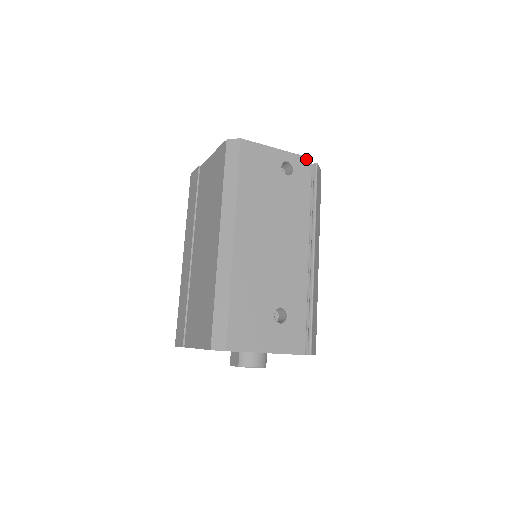
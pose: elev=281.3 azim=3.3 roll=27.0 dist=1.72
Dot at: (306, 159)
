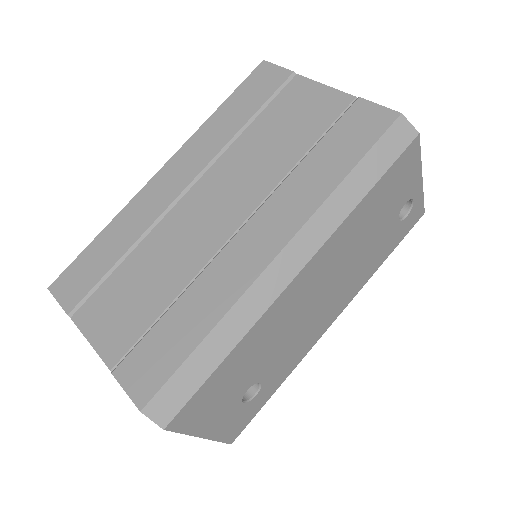
Dot at: (422, 210)
